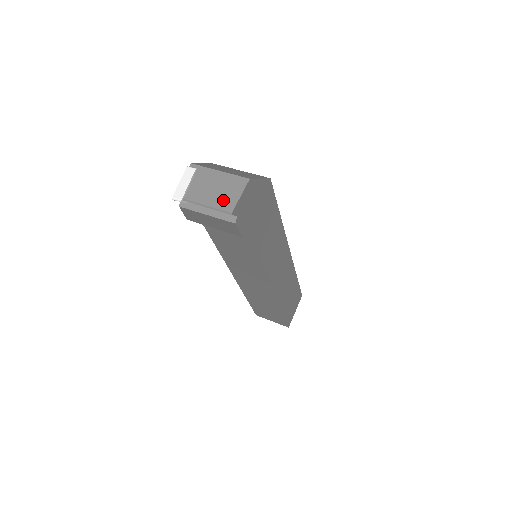
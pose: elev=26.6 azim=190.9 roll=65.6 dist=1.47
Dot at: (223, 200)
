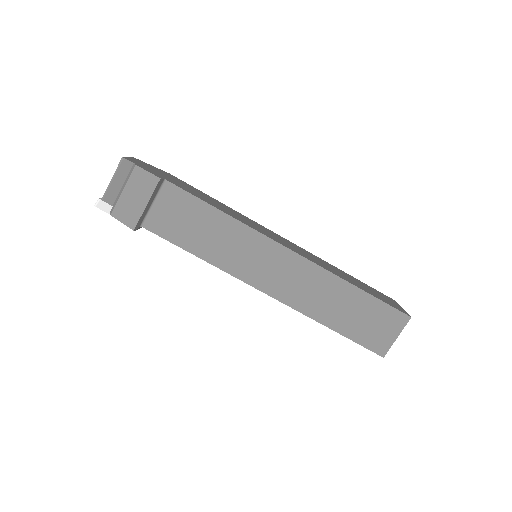
Dot at: occluded
